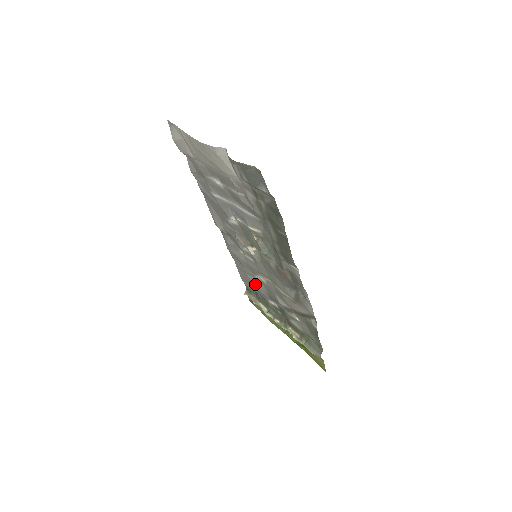
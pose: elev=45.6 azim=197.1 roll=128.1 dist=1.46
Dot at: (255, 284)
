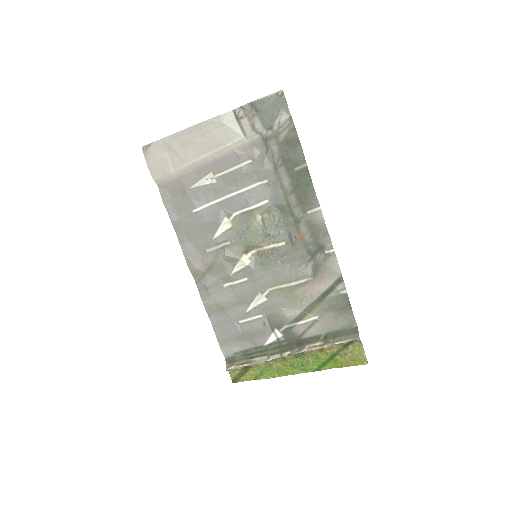
Dot at: (246, 328)
